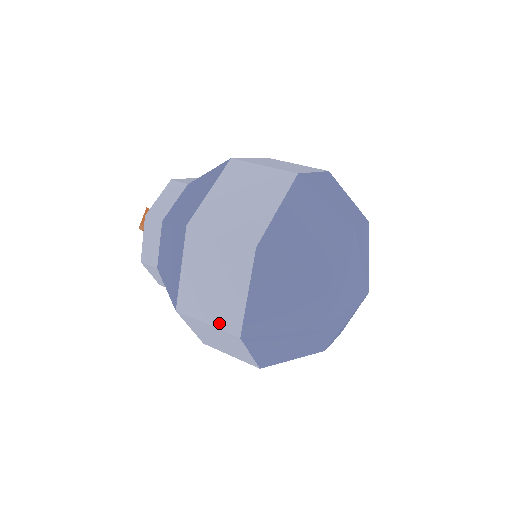
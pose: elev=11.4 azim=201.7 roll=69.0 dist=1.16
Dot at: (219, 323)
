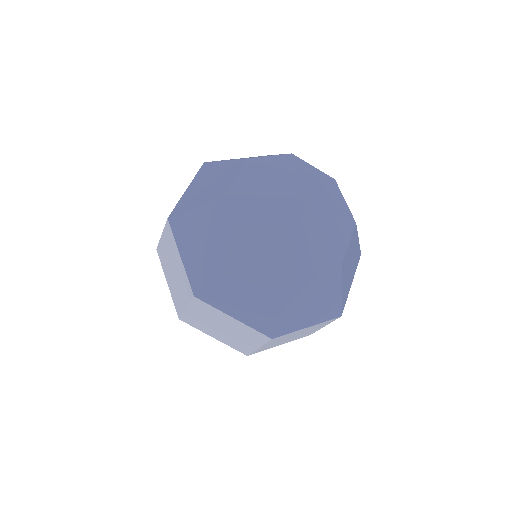
Dot at: (187, 299)
